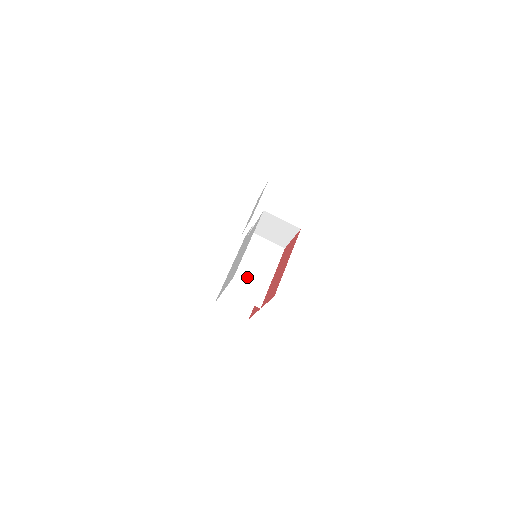
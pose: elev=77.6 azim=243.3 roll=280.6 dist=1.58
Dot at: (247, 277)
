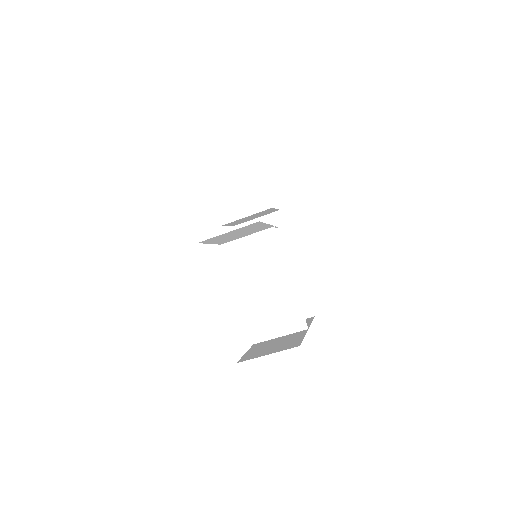
Dot at: (263, 305)
